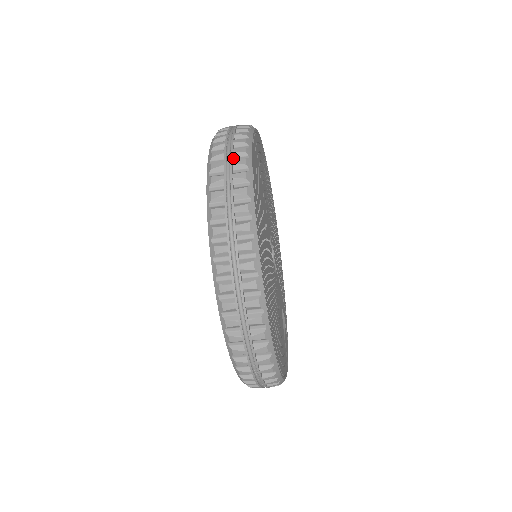
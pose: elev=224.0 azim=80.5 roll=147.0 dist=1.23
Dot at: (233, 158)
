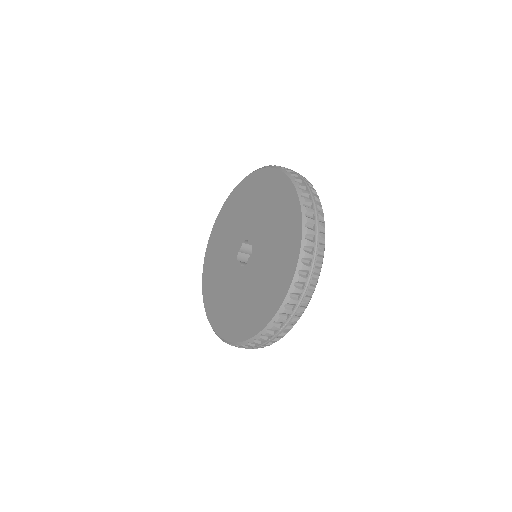
Dot at: occluded
